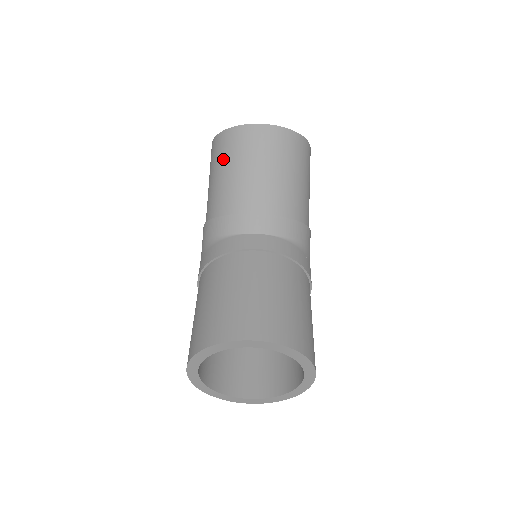
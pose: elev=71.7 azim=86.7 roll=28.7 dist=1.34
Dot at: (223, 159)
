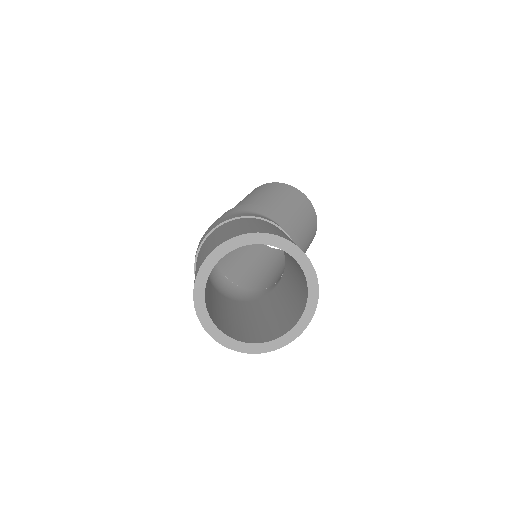
Dot at: (283, 192)
